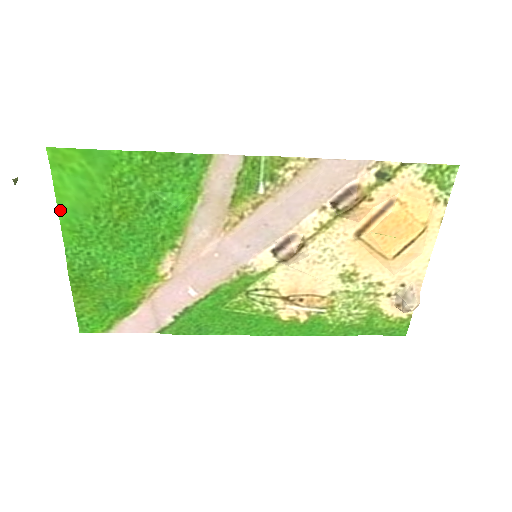
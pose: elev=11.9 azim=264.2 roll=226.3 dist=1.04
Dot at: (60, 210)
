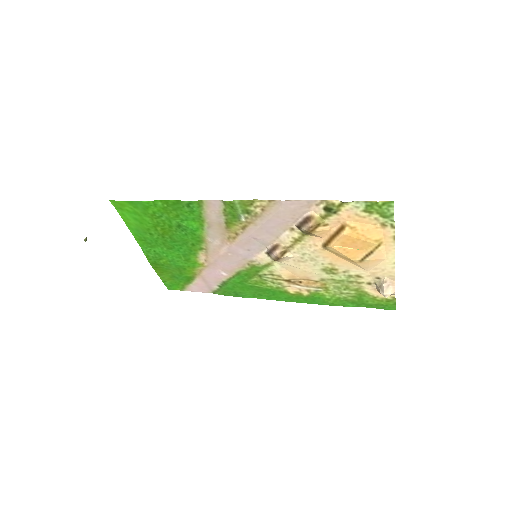
Dot at: (130, 230)
